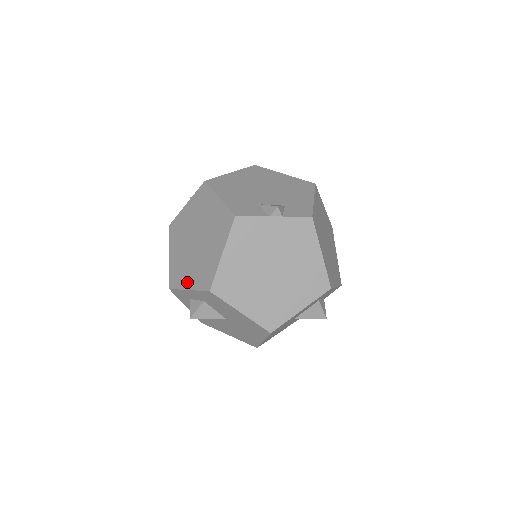
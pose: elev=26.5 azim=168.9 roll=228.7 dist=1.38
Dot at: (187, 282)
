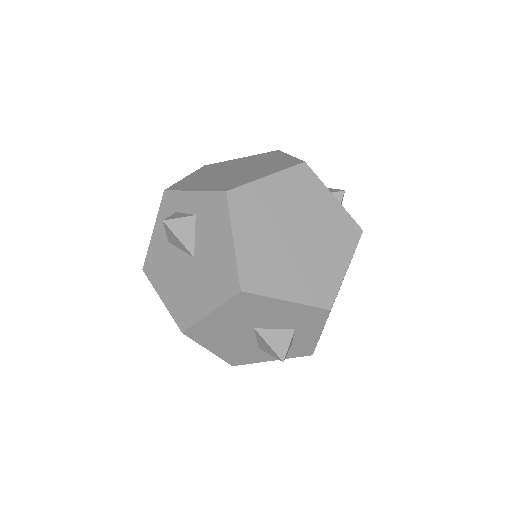
Dot at: (197, 187)
